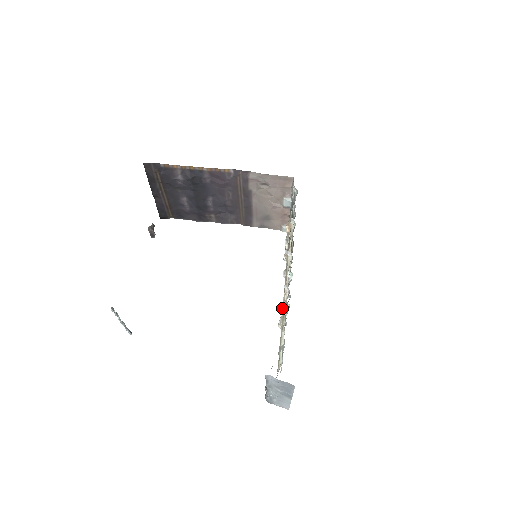
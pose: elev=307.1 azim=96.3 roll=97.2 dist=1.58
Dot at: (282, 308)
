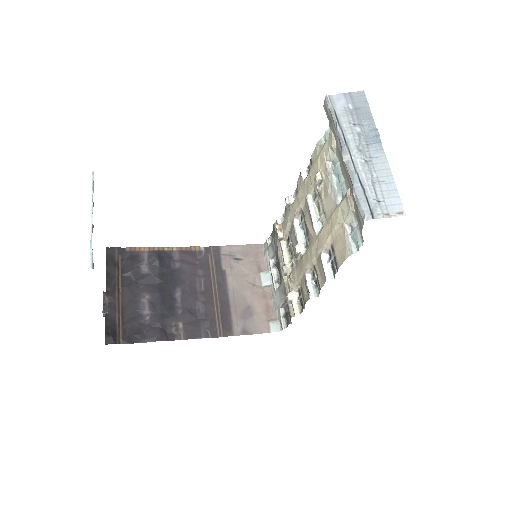
Dot at: (313, 224)
